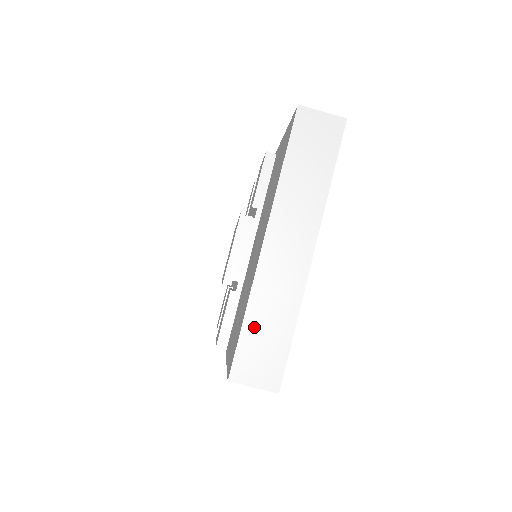
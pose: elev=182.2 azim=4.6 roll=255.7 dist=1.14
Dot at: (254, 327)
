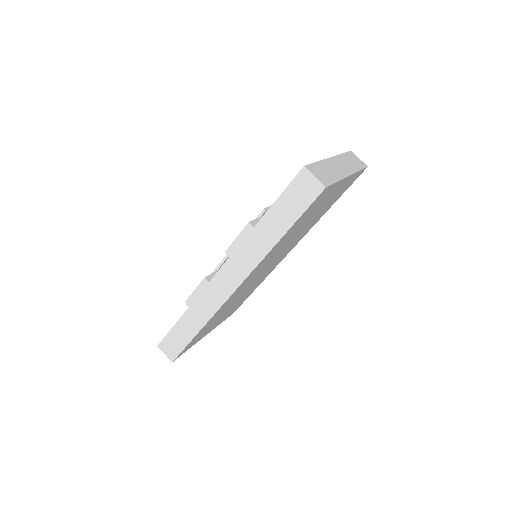
Dot at: (320, 167)
